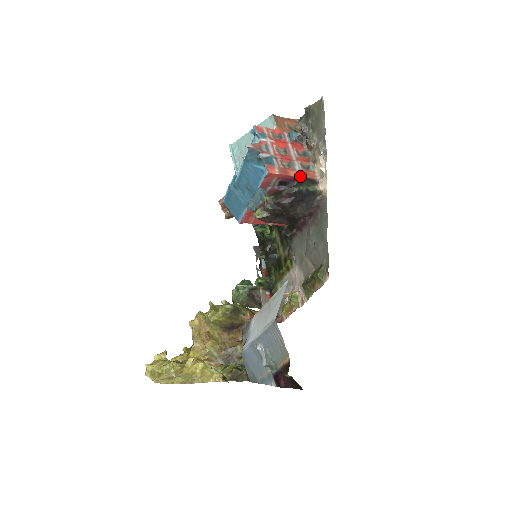
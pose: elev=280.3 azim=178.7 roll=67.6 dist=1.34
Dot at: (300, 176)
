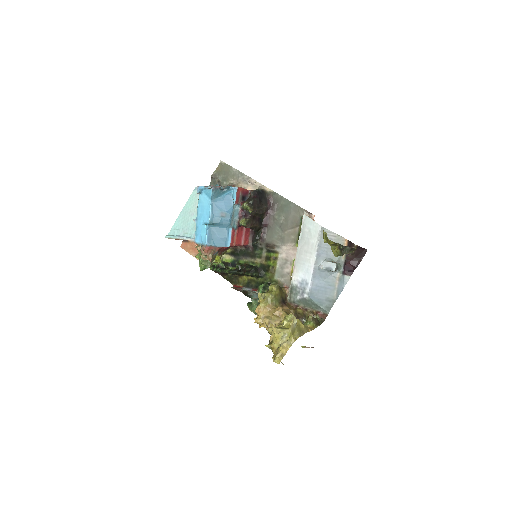
Dot at: (249, 190)
